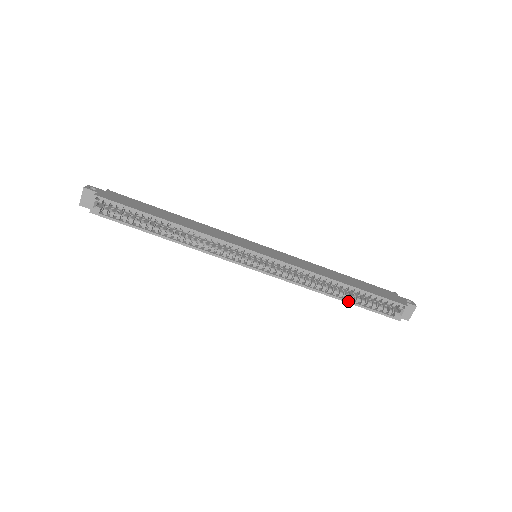
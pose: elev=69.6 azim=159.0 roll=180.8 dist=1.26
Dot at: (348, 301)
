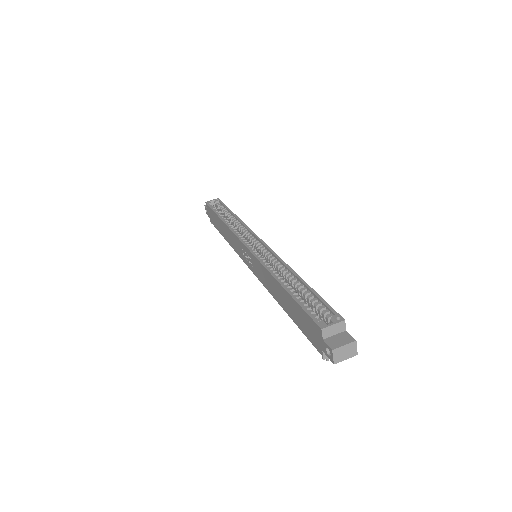
Dot at: (288, 289)
